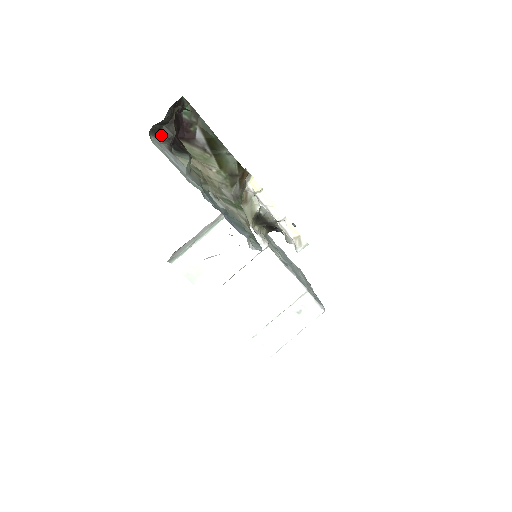
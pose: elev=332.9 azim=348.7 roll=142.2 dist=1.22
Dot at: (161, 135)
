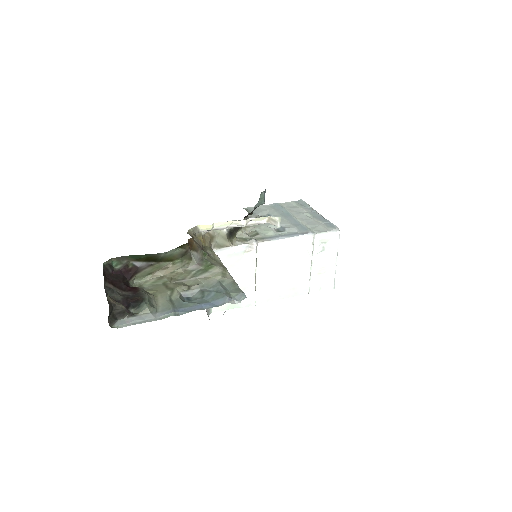
Dot at: (118, 316)
